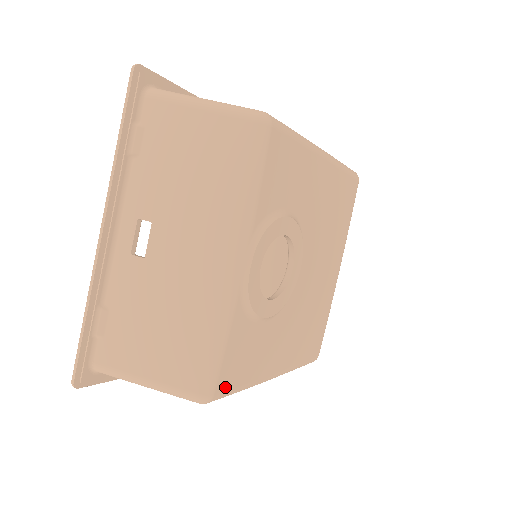
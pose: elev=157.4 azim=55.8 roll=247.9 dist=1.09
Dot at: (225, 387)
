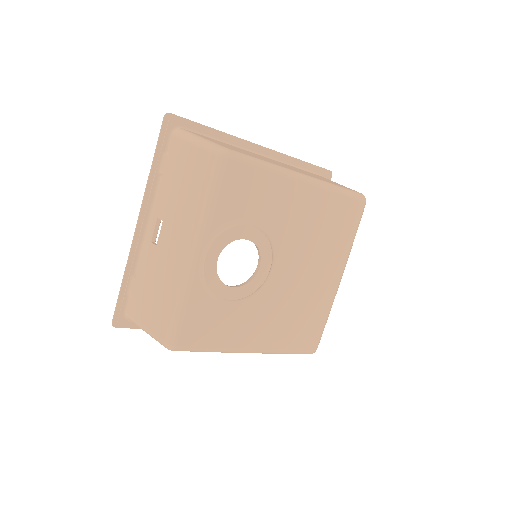
Dot at: (188, 343)
